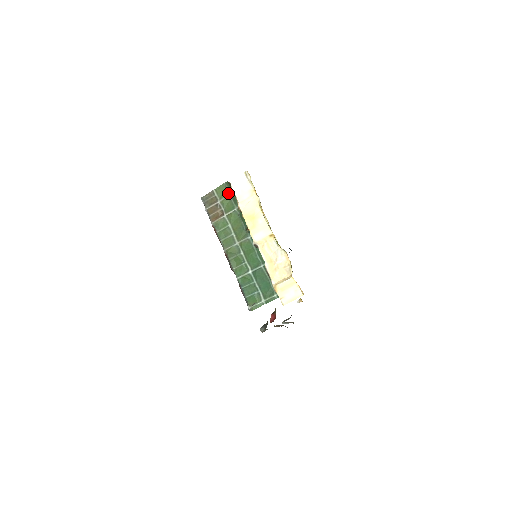
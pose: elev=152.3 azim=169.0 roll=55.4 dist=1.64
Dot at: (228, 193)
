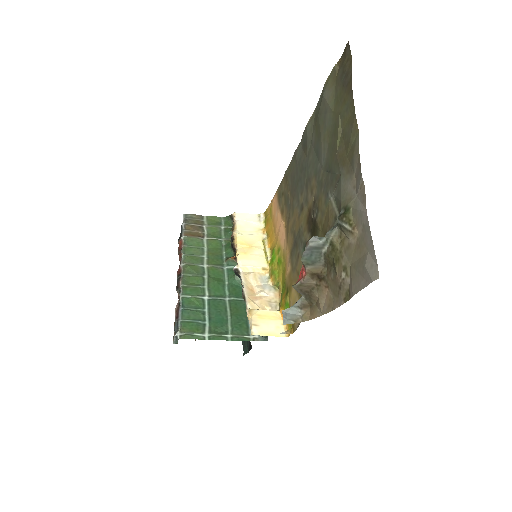
Dot at: (221, 225)
